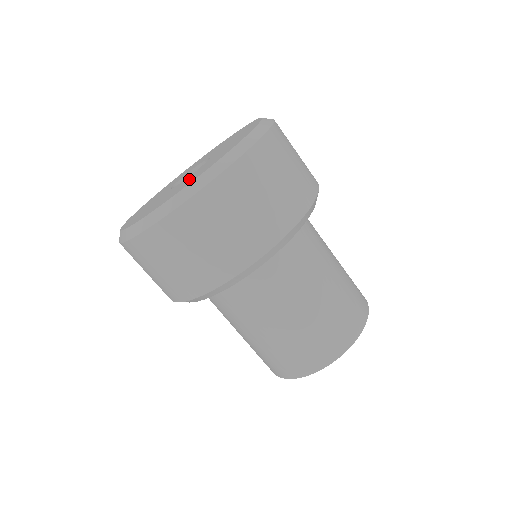
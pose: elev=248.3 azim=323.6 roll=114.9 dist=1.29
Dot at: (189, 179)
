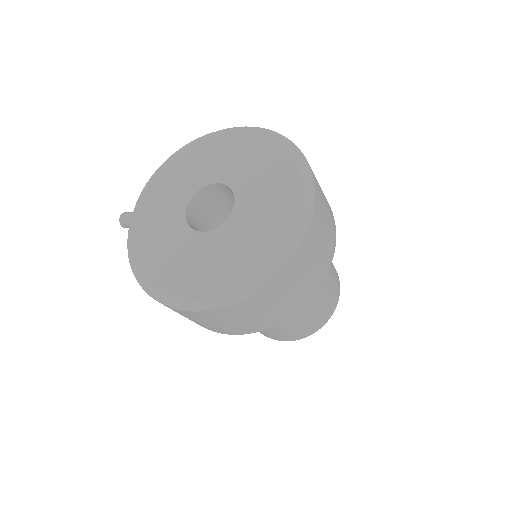
Dot at: (260, 220)
